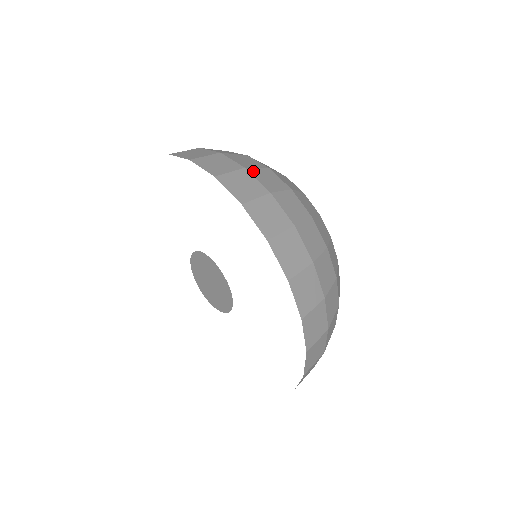
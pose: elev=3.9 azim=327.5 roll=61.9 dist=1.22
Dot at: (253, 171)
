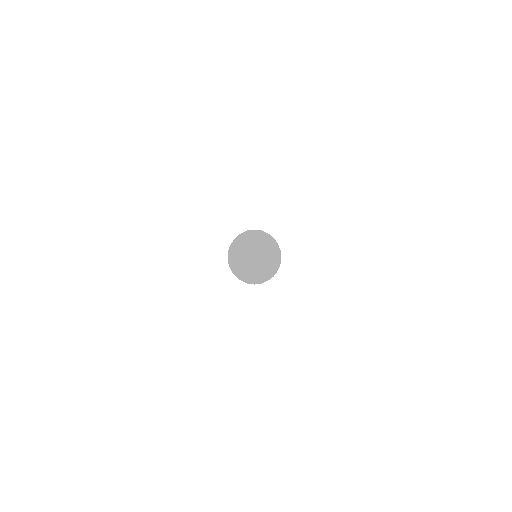
Dot at: occluded
